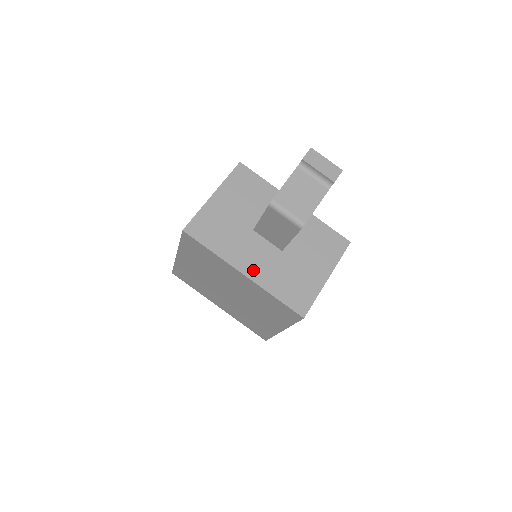
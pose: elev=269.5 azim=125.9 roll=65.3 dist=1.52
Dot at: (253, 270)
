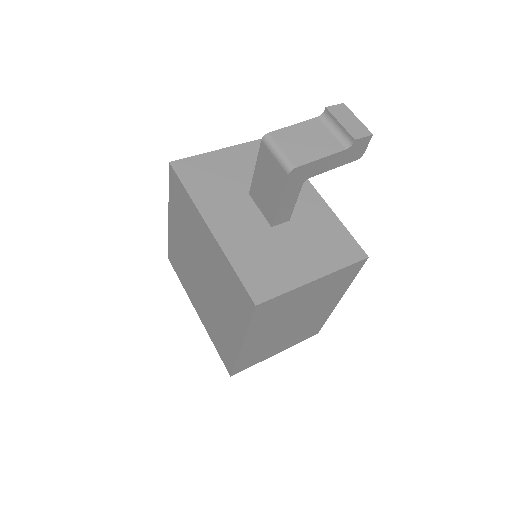
Dot at: (223, 228)
